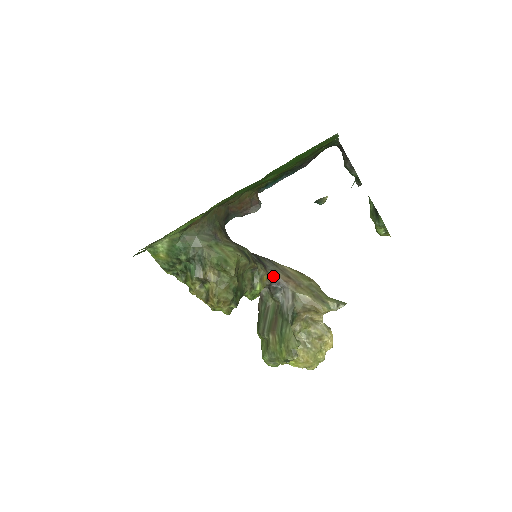
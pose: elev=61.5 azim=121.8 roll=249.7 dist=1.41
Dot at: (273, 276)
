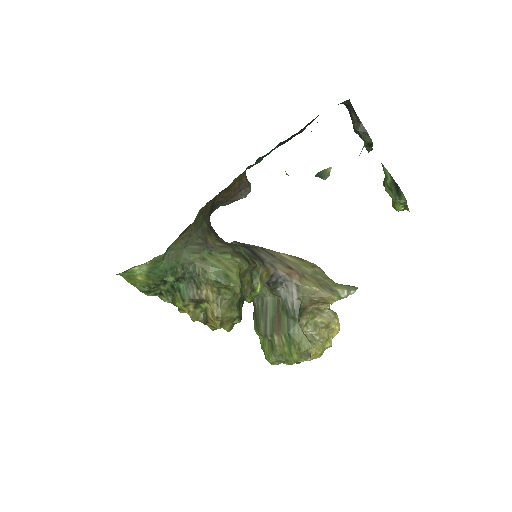
Dot at: (272, 270)
